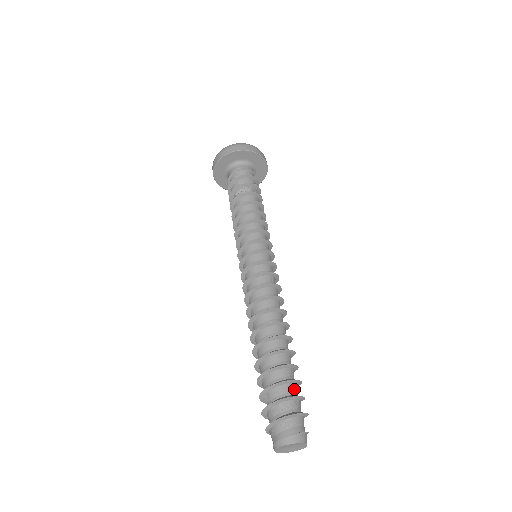
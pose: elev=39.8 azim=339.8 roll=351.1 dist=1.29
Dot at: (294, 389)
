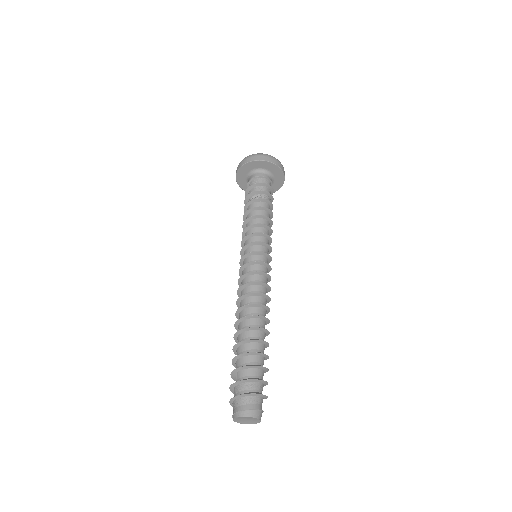
Dot at: (260, 374)
